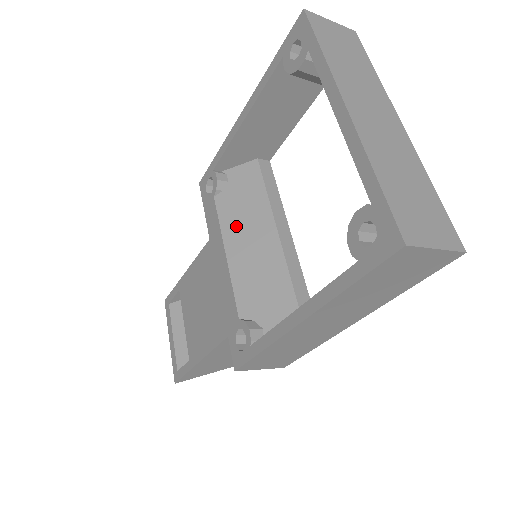
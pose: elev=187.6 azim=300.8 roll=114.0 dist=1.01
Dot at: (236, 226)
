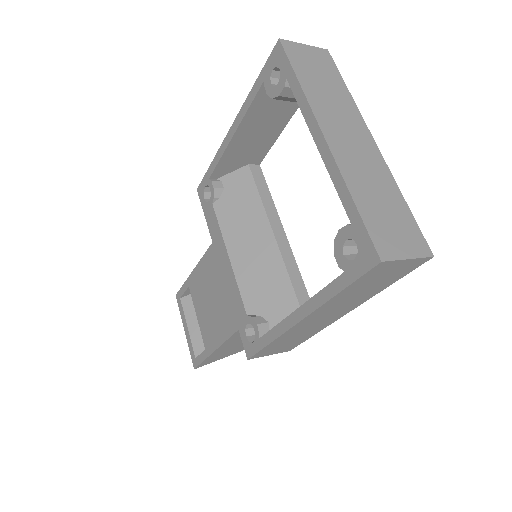
Dot at: (235, 230)
